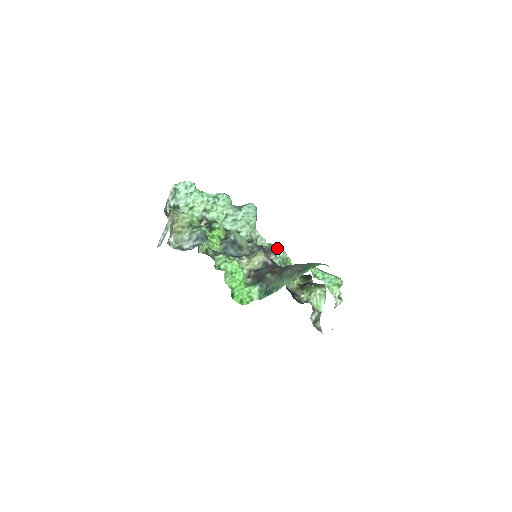
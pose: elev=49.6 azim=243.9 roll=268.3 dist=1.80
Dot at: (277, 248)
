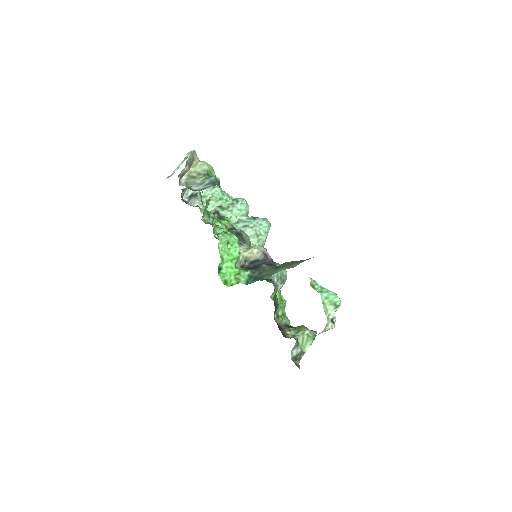
Dot at: occluded
